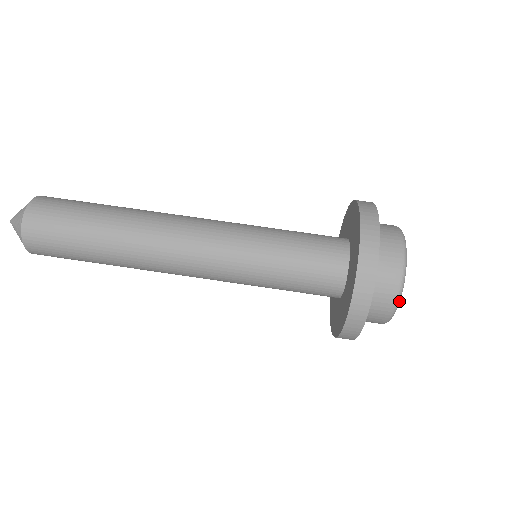
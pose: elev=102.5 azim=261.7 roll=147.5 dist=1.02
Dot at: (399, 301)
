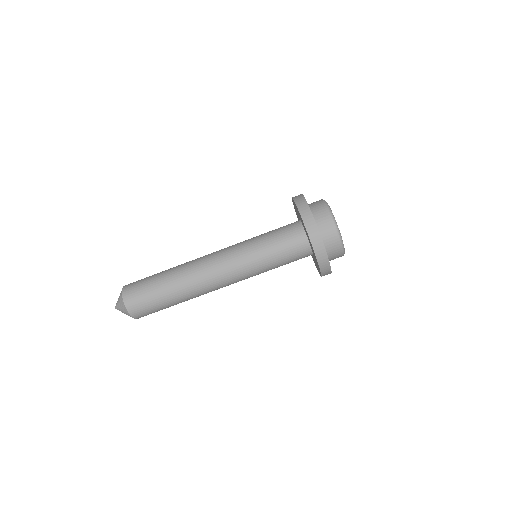
Dot at: (342, 240)
